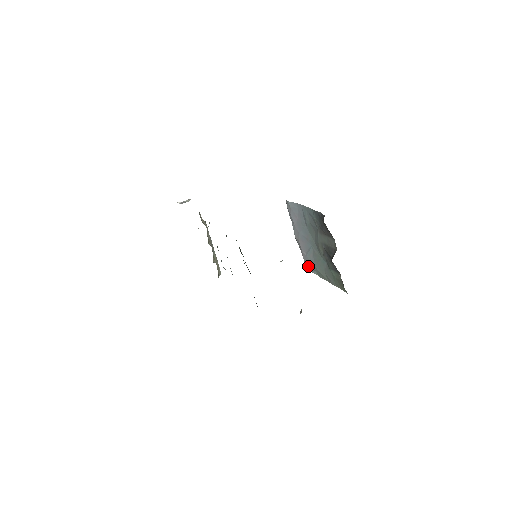
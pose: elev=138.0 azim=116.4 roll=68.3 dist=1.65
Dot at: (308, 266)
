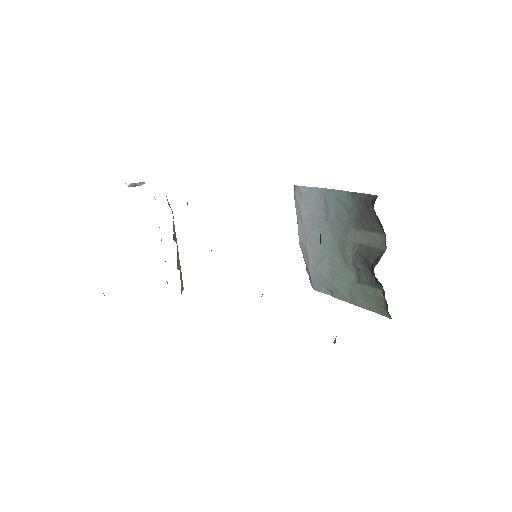
Dot at: (316, 283)
